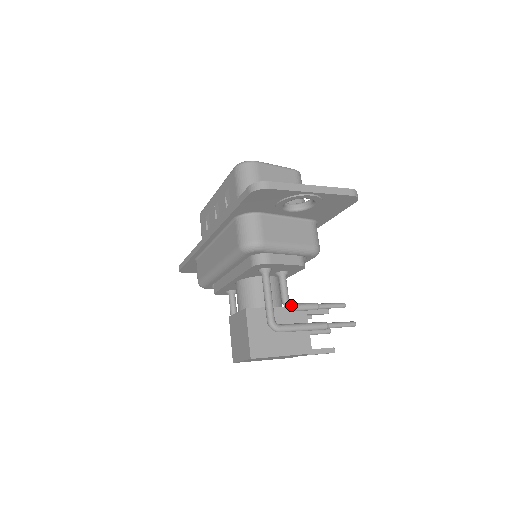
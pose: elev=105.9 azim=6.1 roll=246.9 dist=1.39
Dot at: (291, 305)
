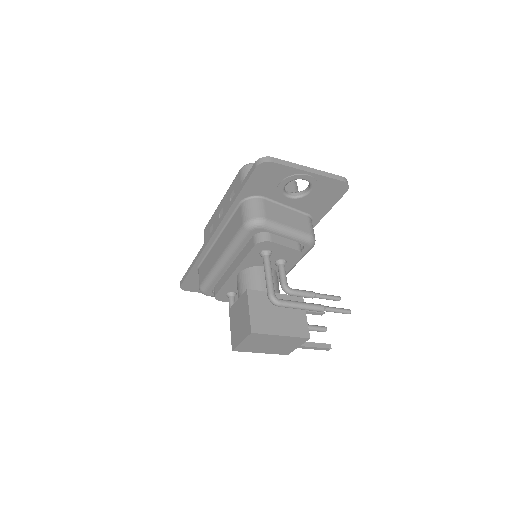
Dot at: (290, 289)
